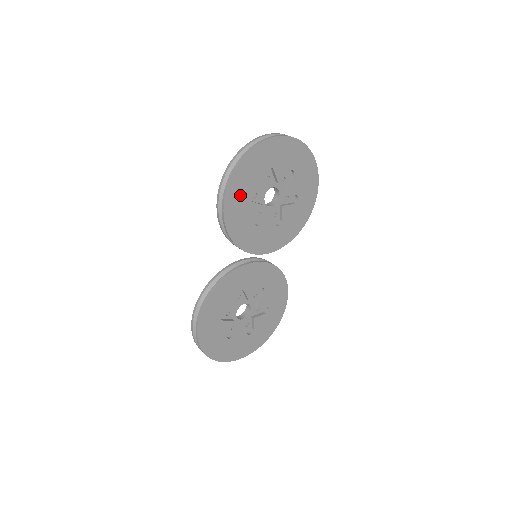
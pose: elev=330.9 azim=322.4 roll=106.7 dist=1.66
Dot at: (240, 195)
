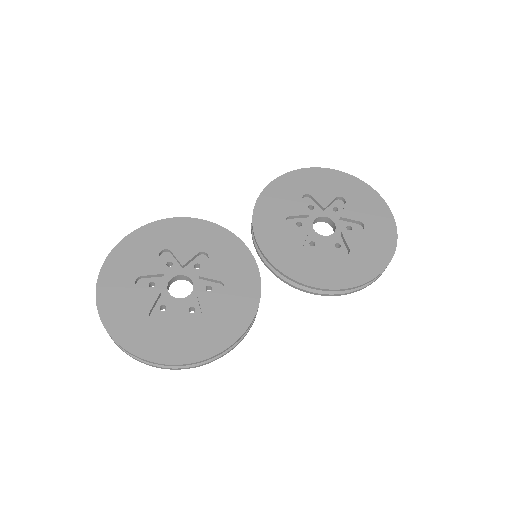
Dot at: (299, 186)
